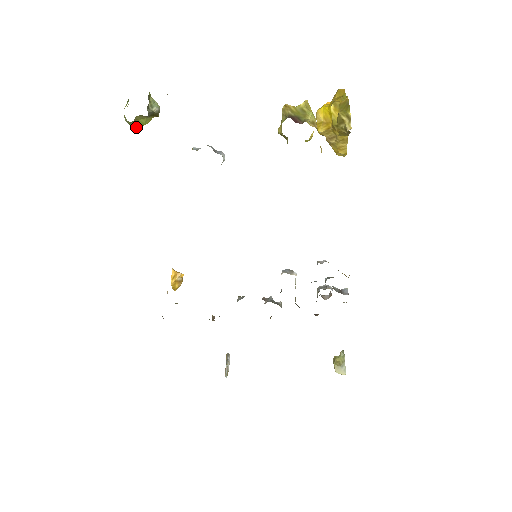
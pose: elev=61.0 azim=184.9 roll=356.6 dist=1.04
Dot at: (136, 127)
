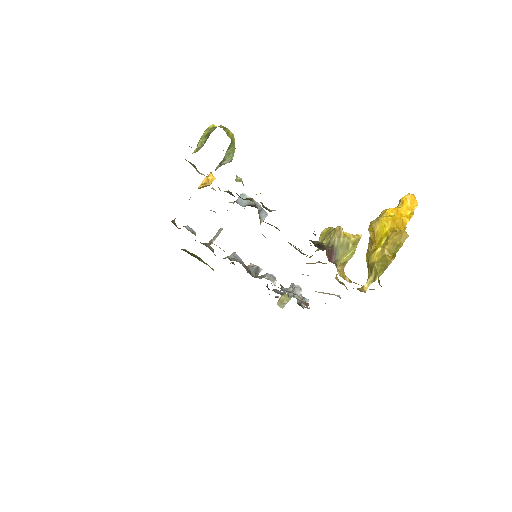
Dot at: occluded
